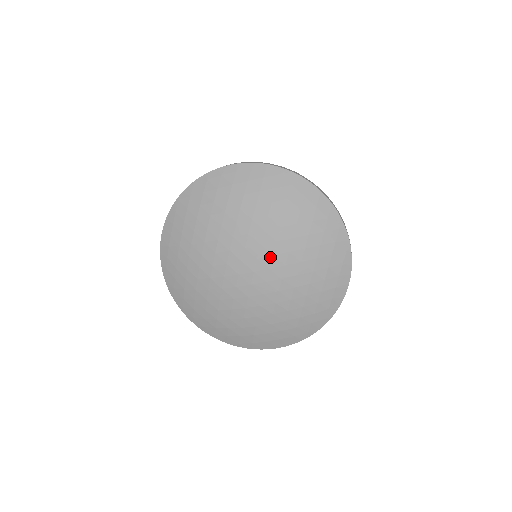
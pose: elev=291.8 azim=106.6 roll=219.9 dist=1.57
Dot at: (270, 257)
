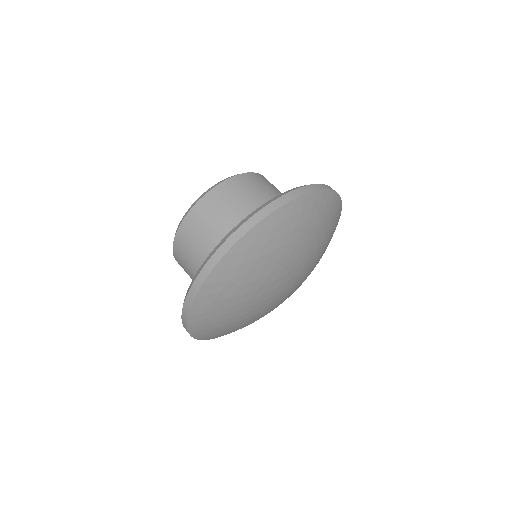
Dot at: (298, 269)
